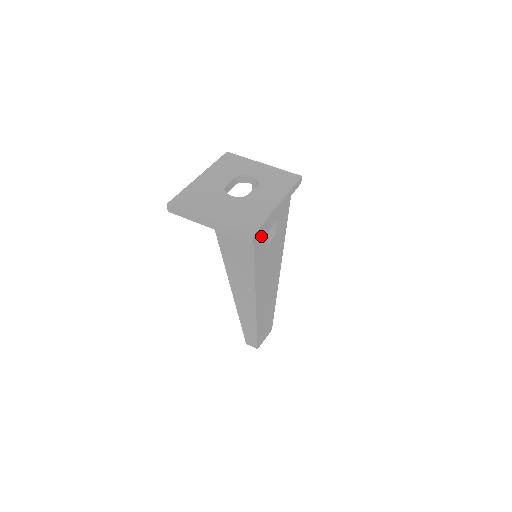
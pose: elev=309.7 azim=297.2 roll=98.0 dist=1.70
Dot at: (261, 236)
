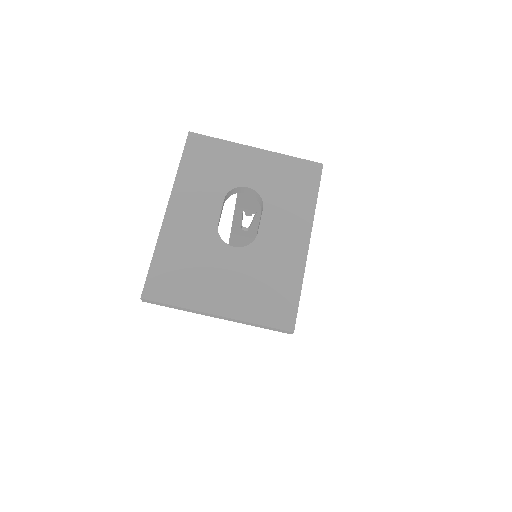
Dot at: occluded
